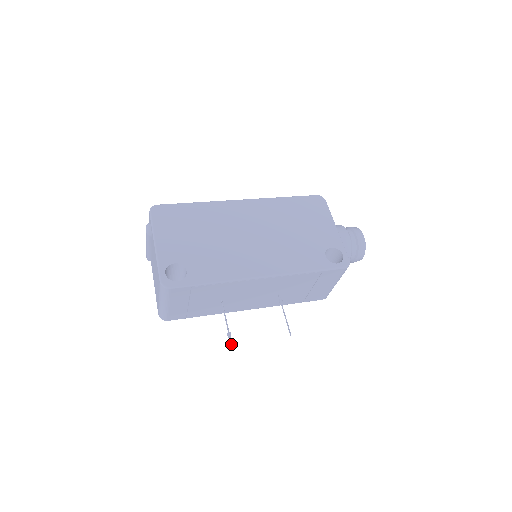
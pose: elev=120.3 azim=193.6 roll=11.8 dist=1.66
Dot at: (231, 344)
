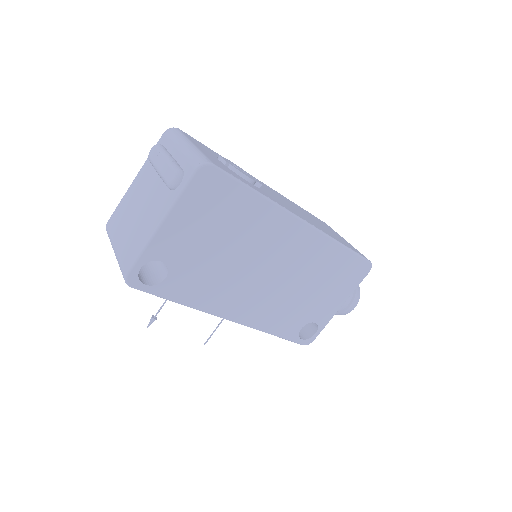
Dot at: occluded
